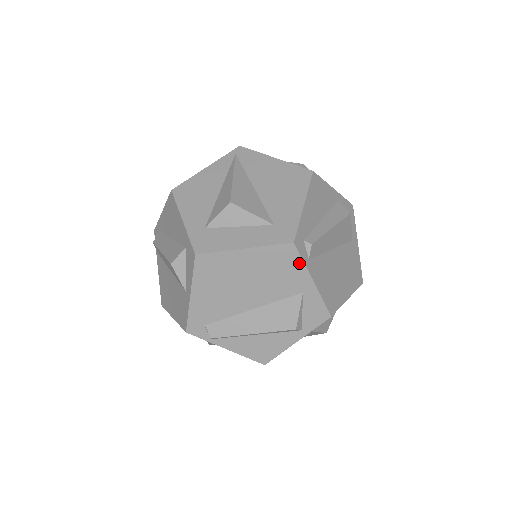
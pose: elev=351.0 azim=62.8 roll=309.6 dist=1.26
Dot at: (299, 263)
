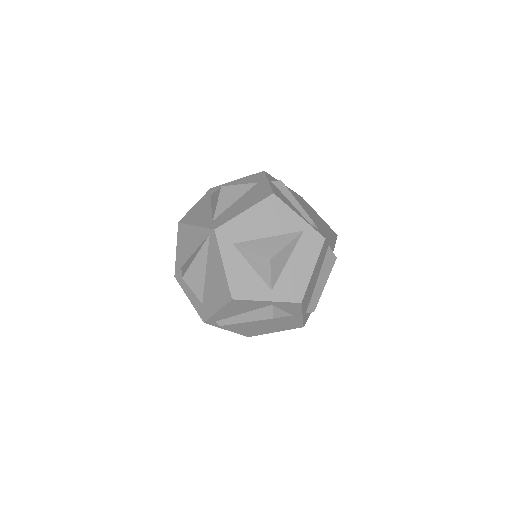
Dot at: occluded
